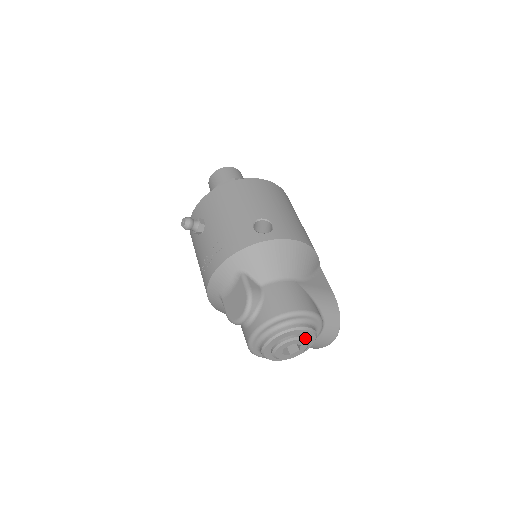
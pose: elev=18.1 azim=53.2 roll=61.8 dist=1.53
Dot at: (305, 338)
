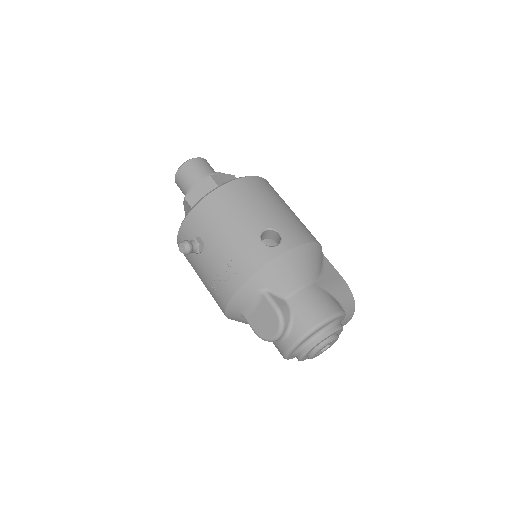
Dot at: (337, 337)
